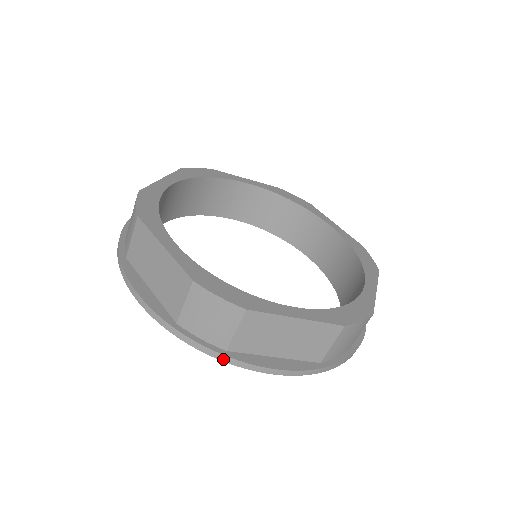
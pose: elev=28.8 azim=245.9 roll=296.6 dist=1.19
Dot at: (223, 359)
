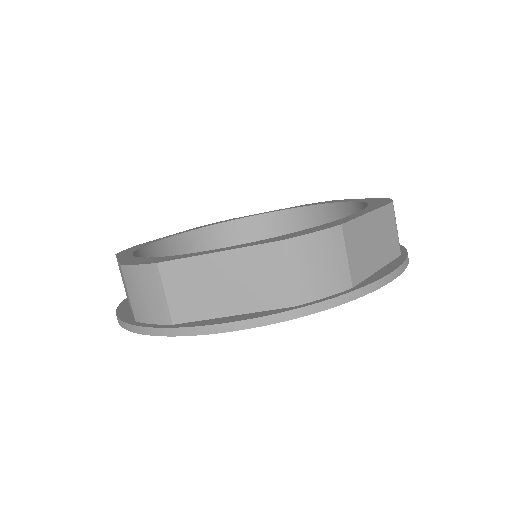
Dot at: (169, 333)
